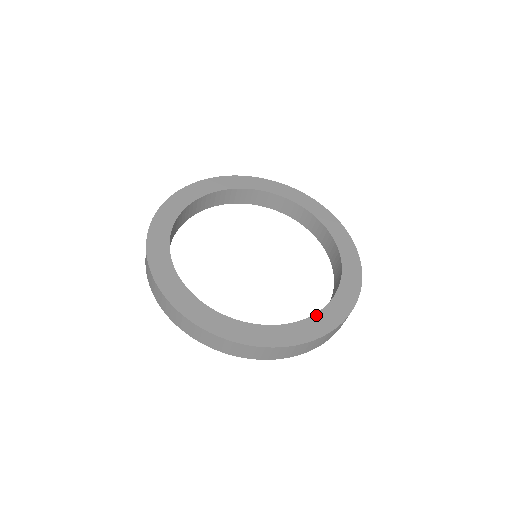
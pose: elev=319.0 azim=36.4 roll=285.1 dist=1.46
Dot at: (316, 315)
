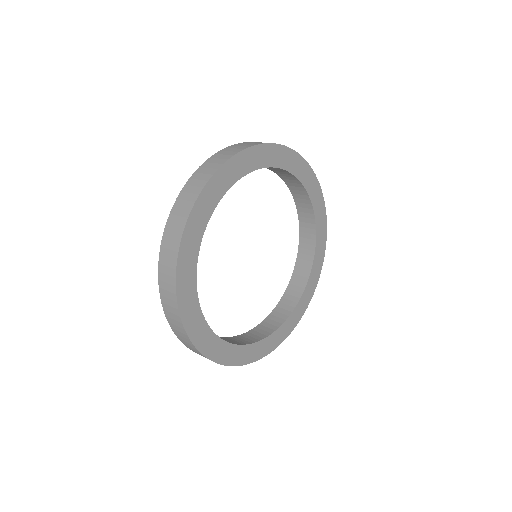
Dot at: (269, 337)
